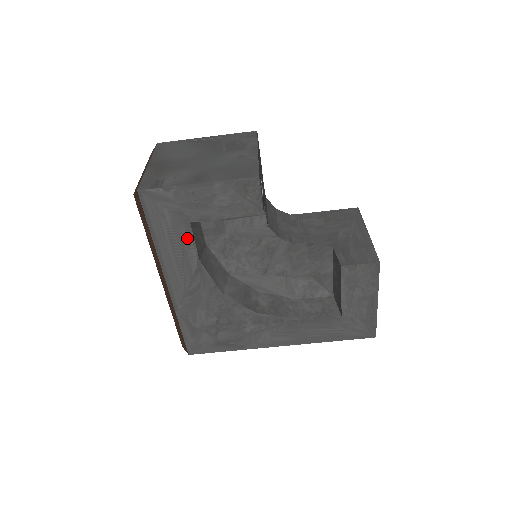
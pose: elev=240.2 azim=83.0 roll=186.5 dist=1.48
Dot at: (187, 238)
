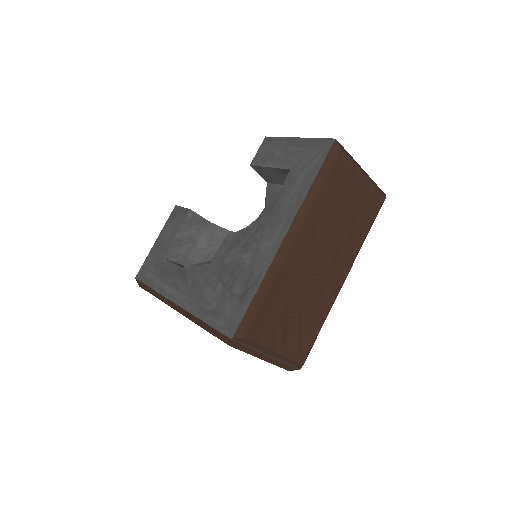
Dot at: (168, 266)
